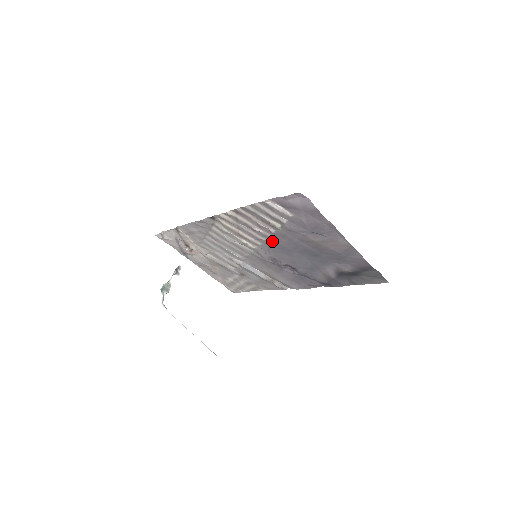
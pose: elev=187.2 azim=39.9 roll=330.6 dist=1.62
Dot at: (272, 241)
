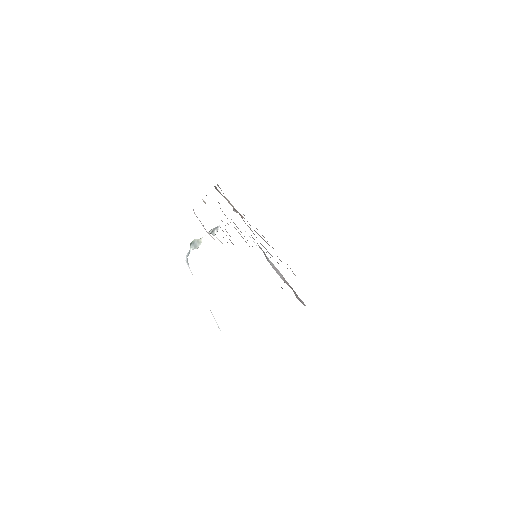
Dot at: occluded
